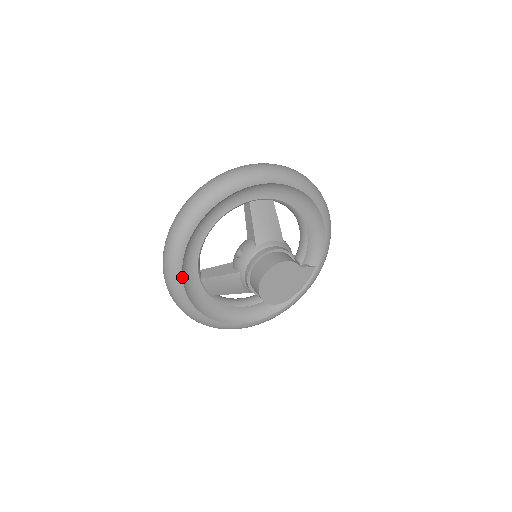
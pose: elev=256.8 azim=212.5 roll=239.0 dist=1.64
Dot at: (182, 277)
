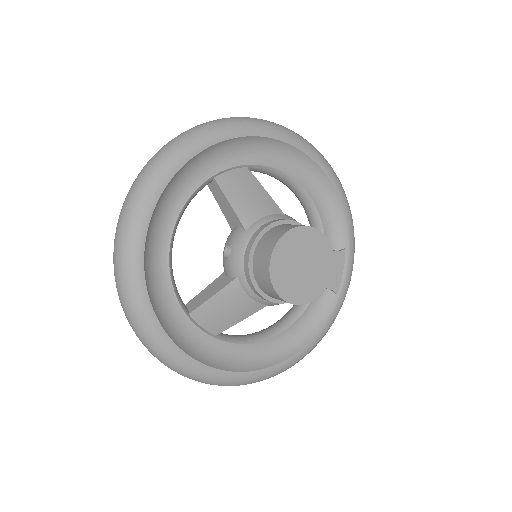
Dot at: (156, 317)
